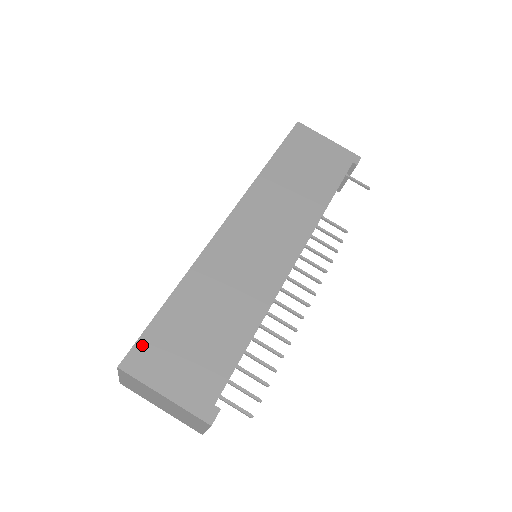
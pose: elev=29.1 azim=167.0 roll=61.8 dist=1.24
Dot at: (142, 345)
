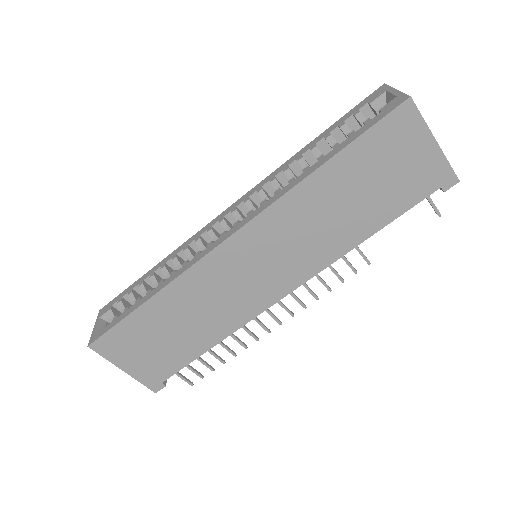
Dot at: (111, 336)
